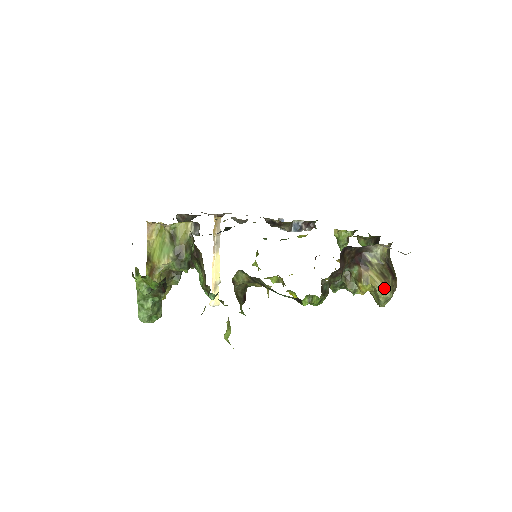
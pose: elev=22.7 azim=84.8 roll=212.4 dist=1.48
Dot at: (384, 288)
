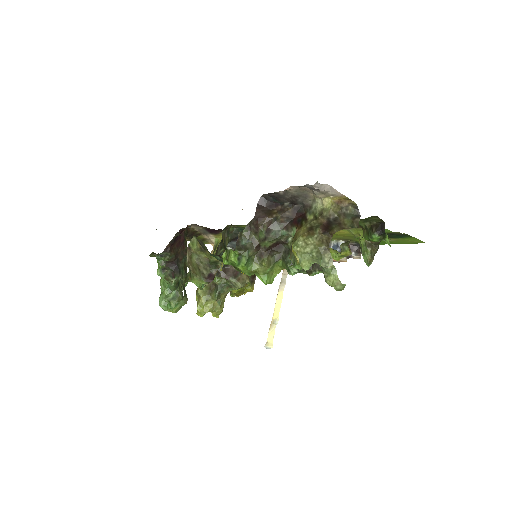
Dot at: (303, 240)
